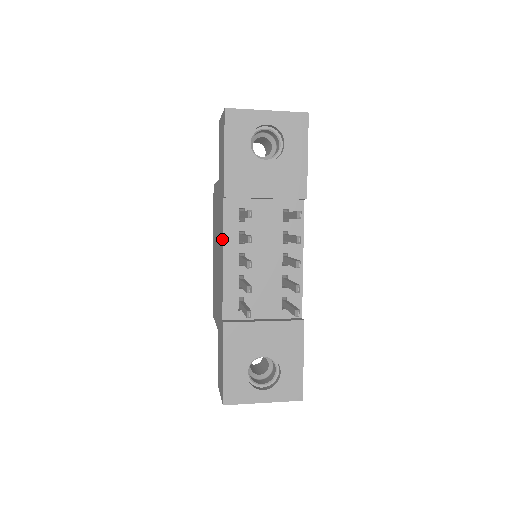
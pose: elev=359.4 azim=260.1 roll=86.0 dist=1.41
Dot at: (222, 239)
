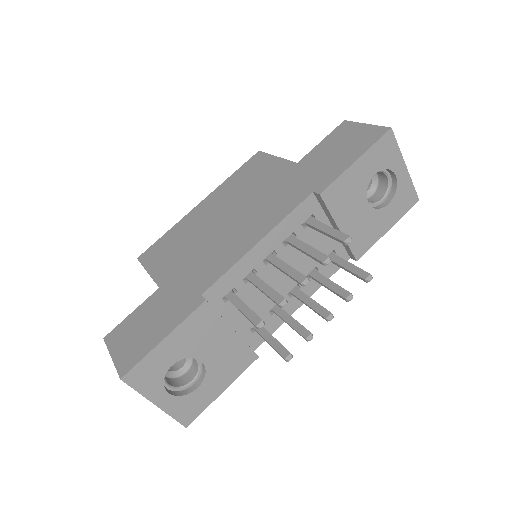
Dot at: (274, 223)
